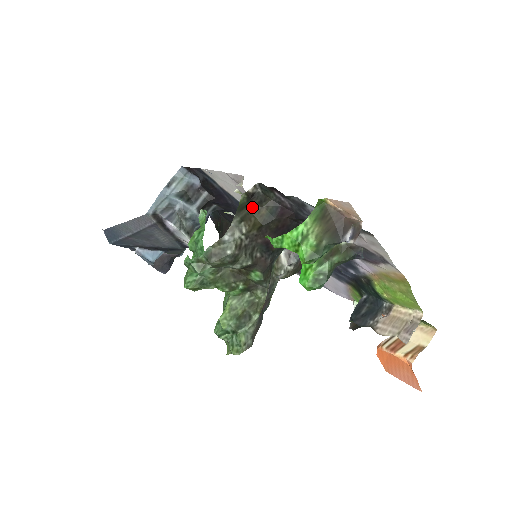
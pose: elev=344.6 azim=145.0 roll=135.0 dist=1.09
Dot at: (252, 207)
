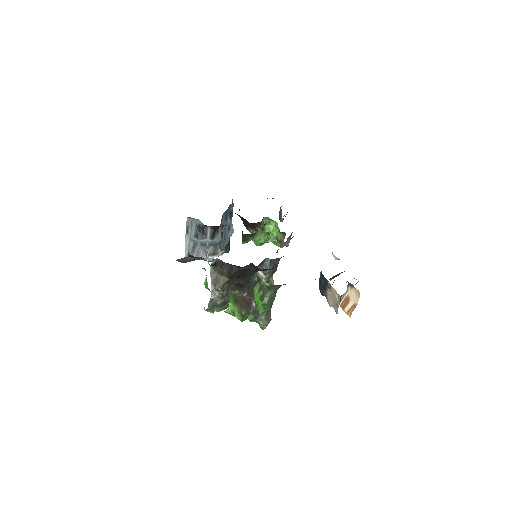
Dot at: (218, 271)
